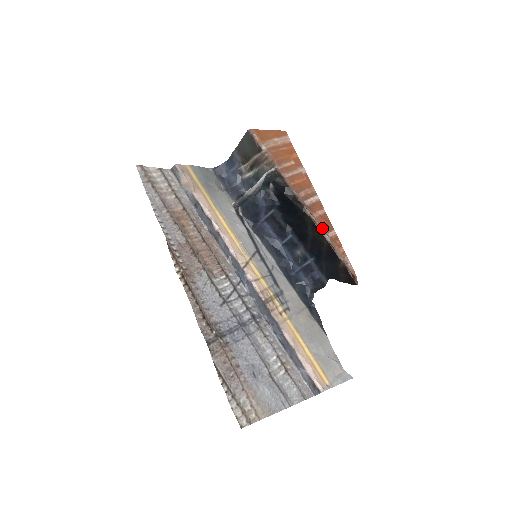
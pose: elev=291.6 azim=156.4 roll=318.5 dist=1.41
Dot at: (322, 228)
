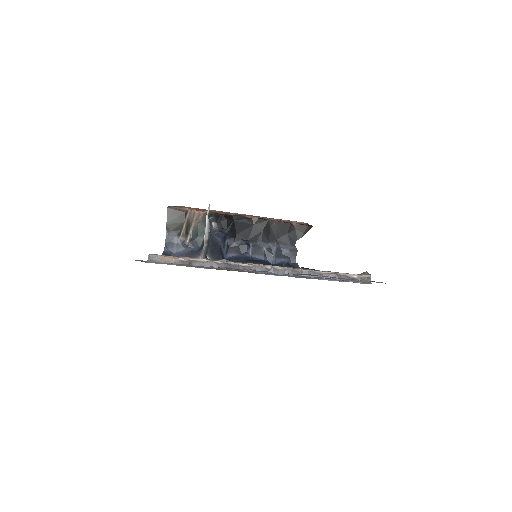
Dot at: (265, 218)
